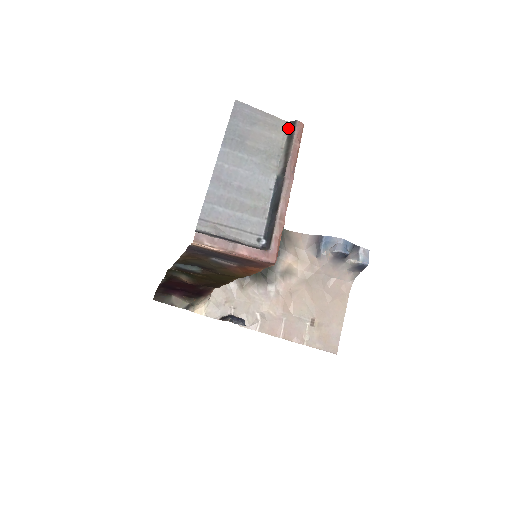
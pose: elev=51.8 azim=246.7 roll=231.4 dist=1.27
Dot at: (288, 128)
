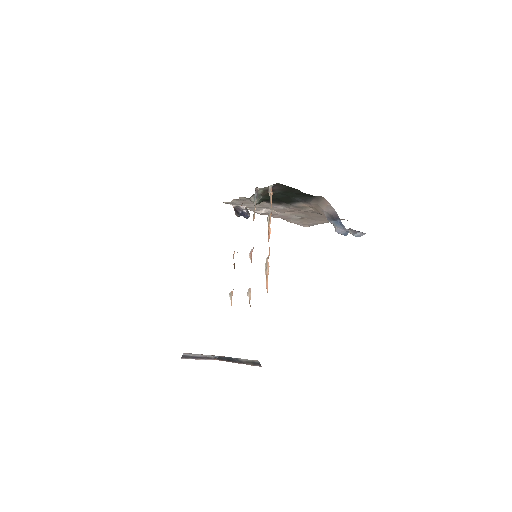
Dot at: (256, 362)
